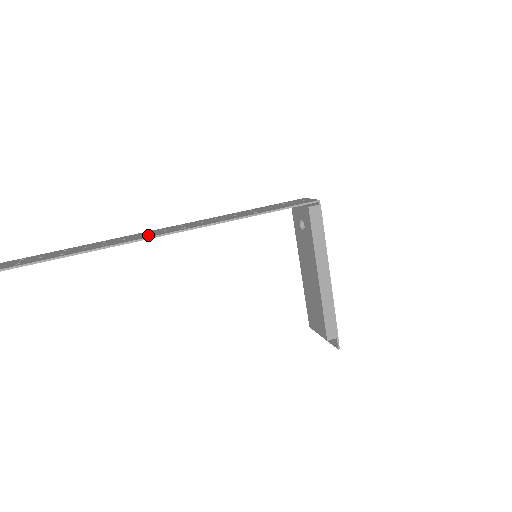
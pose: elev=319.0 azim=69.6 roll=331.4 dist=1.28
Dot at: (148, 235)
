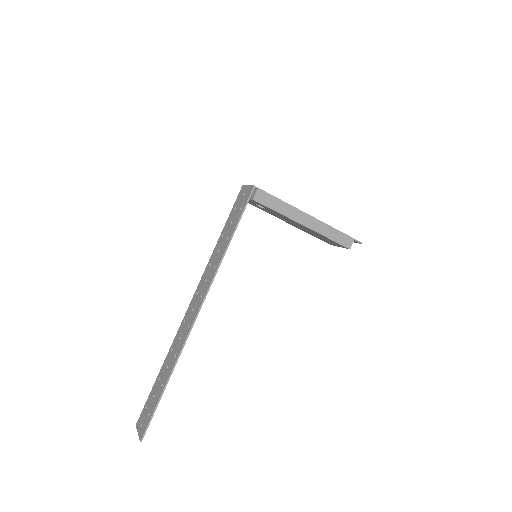
Dot at: (189, 324)
